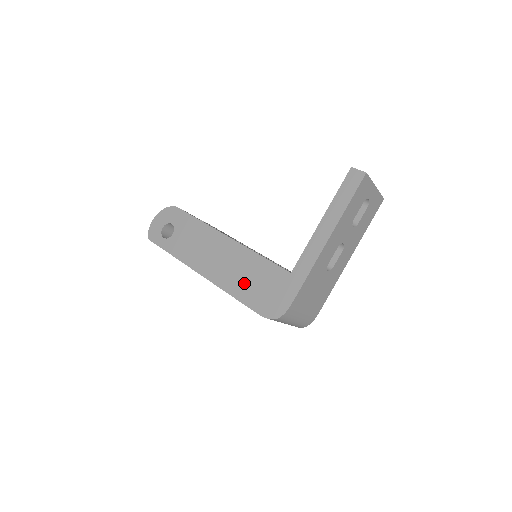
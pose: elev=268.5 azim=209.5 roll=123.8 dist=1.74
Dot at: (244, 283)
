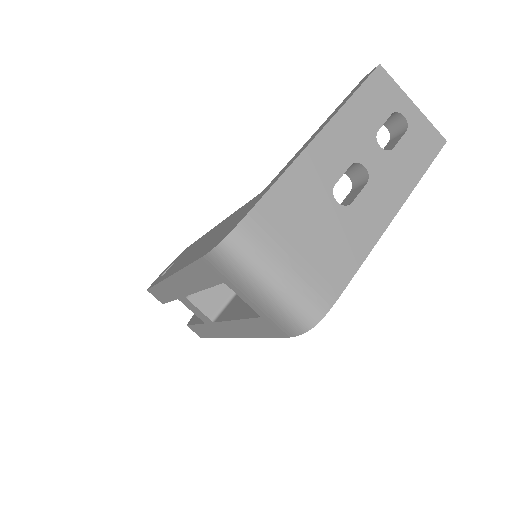
Dot at: (206, 244)
